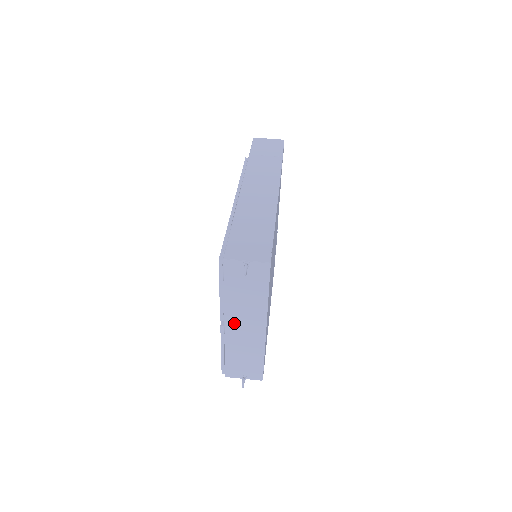
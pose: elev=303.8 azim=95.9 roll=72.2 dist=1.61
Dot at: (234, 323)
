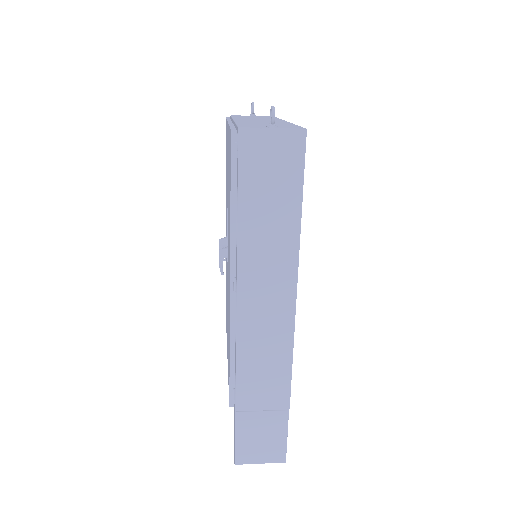
Dot at: occluded
